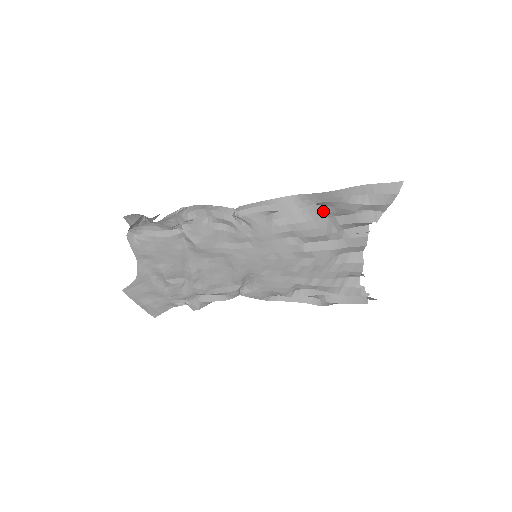
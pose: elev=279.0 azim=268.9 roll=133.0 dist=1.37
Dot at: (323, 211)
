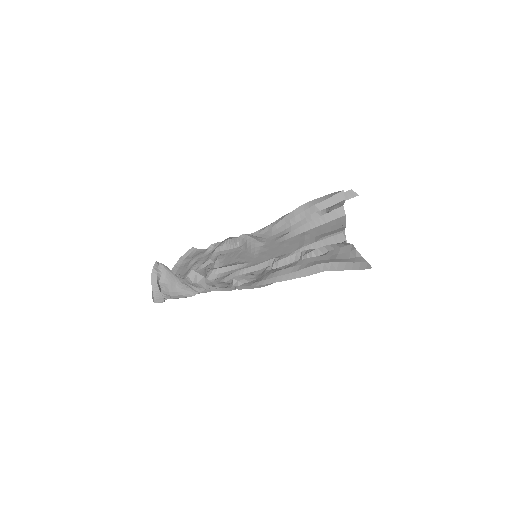
Dot at: occluded
